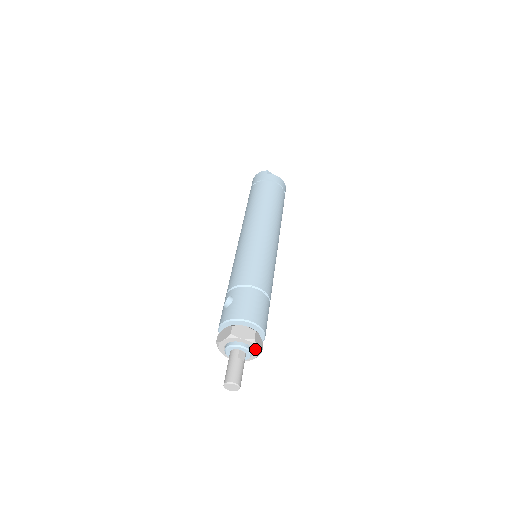
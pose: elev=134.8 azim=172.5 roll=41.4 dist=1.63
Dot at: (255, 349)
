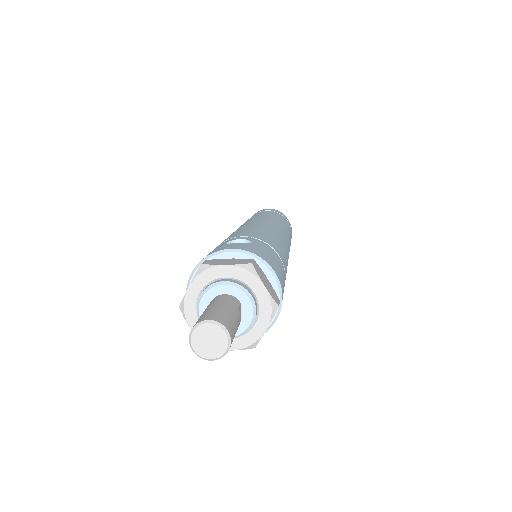
Dot at: (259, 327)
